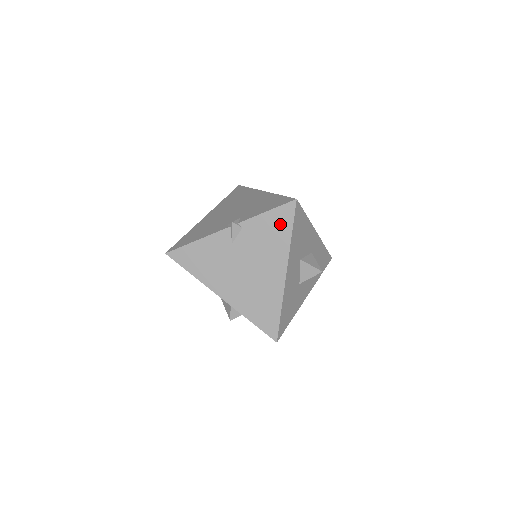
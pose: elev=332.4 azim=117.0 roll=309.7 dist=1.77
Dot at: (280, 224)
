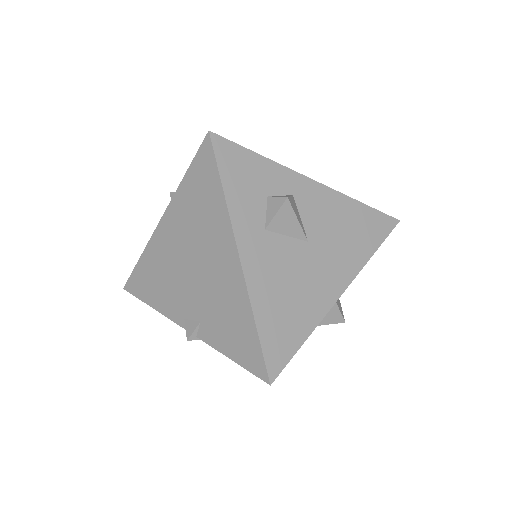
Dot at: occluded
